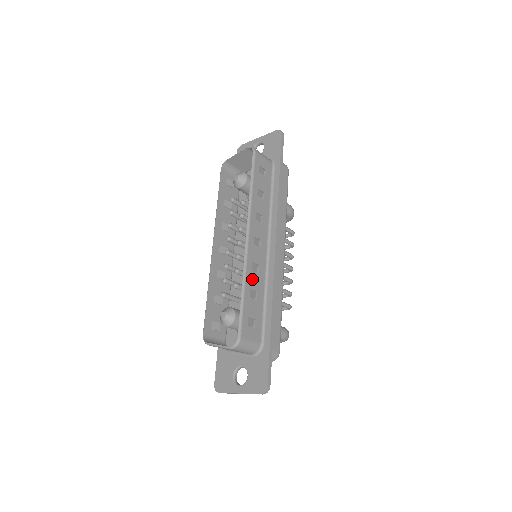
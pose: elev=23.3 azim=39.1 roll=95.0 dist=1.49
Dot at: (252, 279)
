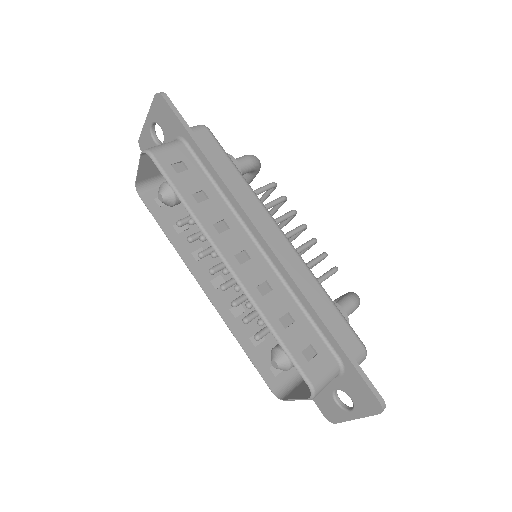
Dot at: (271, 305)
